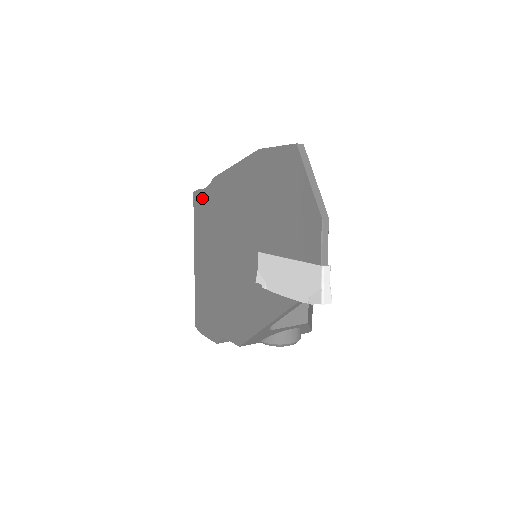
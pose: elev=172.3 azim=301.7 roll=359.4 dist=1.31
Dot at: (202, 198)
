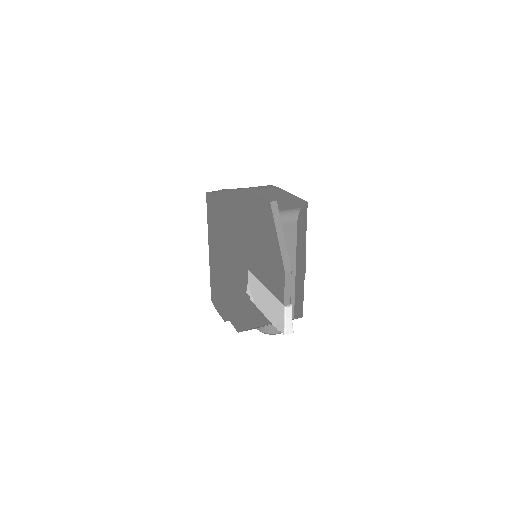
Dot at: (212, 202)
